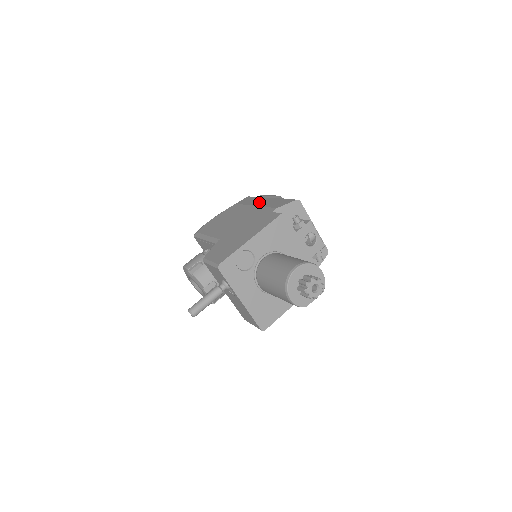
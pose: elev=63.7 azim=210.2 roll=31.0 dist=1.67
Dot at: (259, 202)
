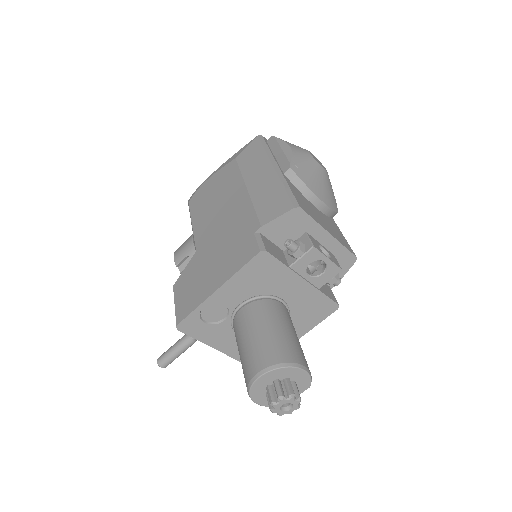
Dot at: (256, 178)
